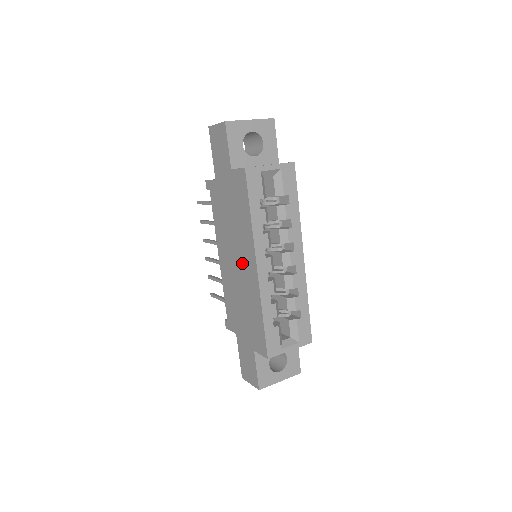
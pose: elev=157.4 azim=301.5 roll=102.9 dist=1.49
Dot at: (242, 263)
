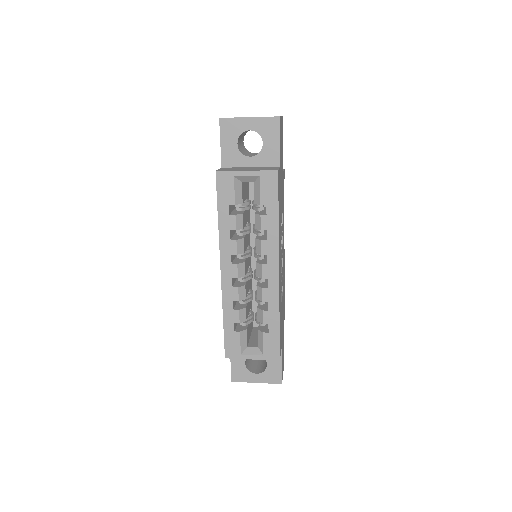
Dot at: occluded
